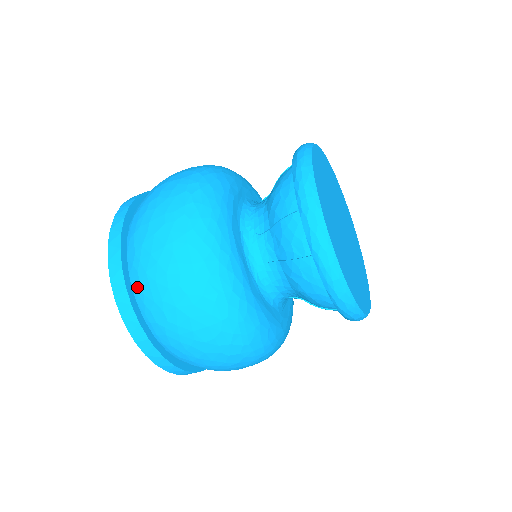
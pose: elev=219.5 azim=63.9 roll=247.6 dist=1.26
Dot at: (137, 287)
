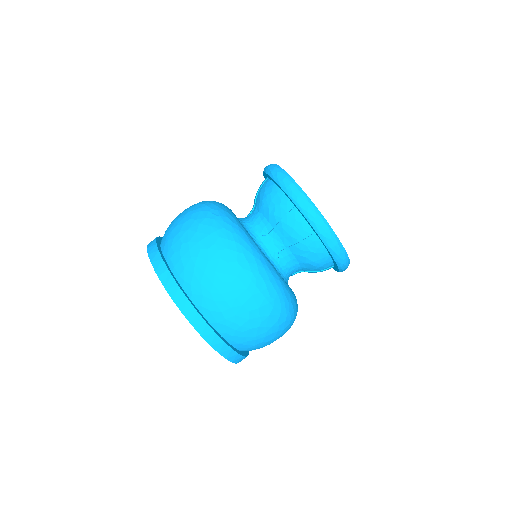
Dot at: (164, 243)
